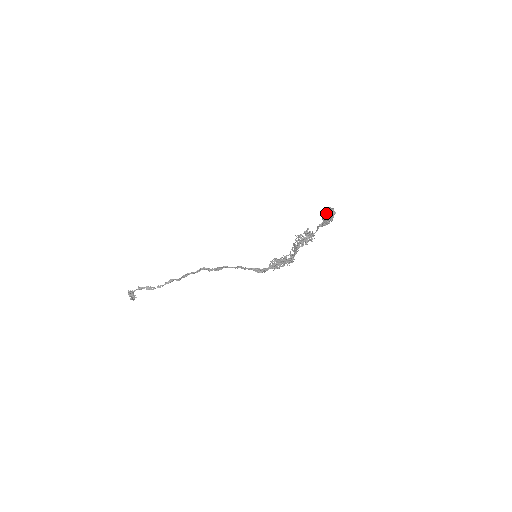
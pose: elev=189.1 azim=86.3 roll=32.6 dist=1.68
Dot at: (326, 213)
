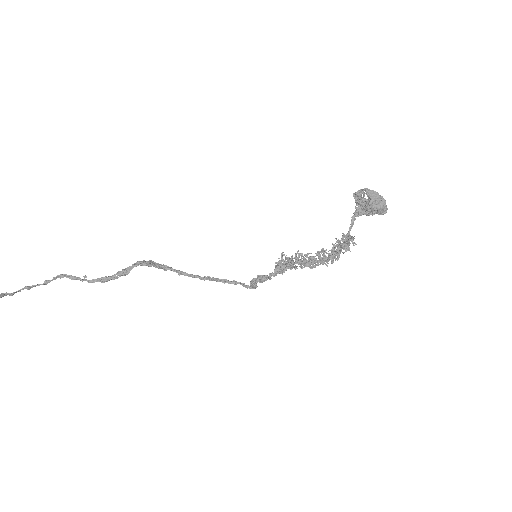
Dot at: (372, 204)
